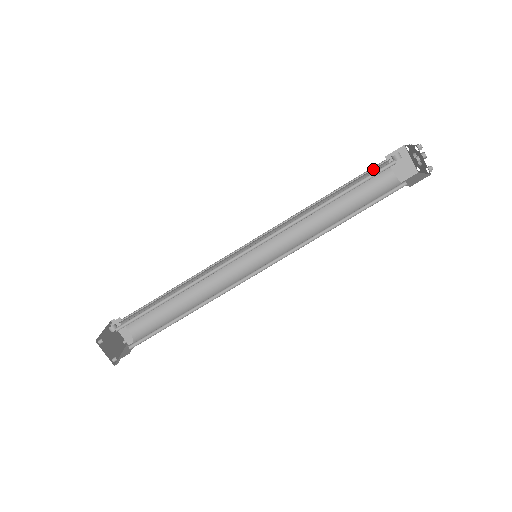
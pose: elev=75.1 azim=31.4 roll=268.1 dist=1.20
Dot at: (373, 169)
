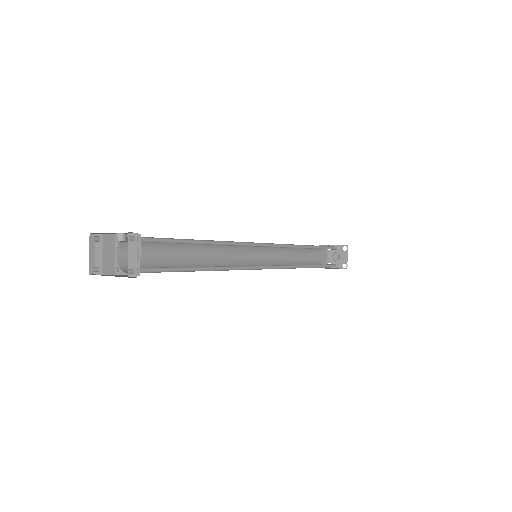
Dot at: occluded
